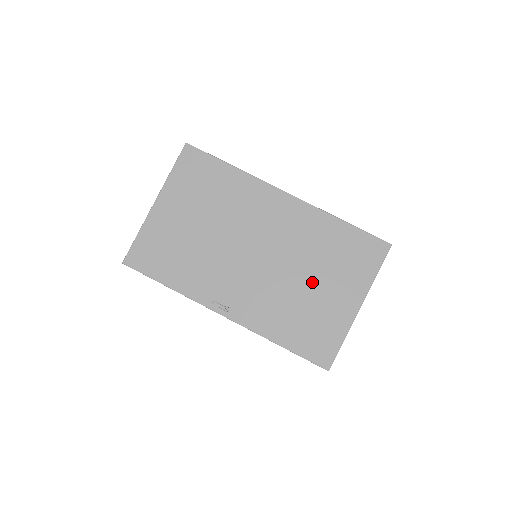
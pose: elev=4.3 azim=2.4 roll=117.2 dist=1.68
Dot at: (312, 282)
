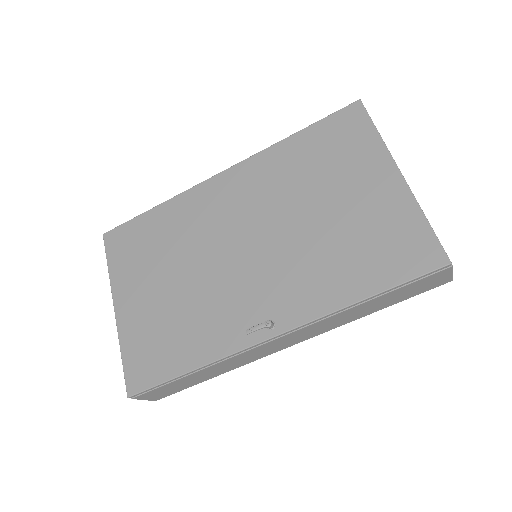
Dot at: (326, 207)
